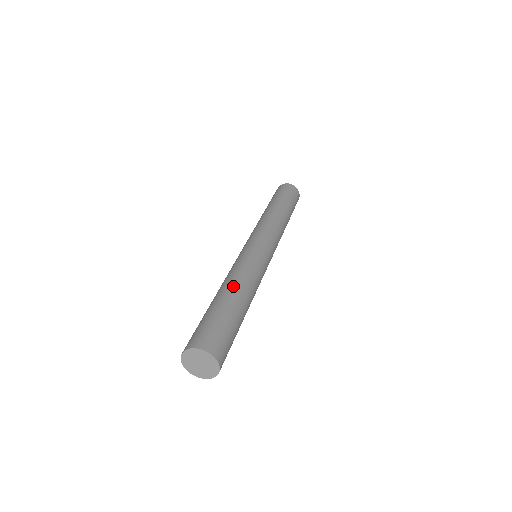
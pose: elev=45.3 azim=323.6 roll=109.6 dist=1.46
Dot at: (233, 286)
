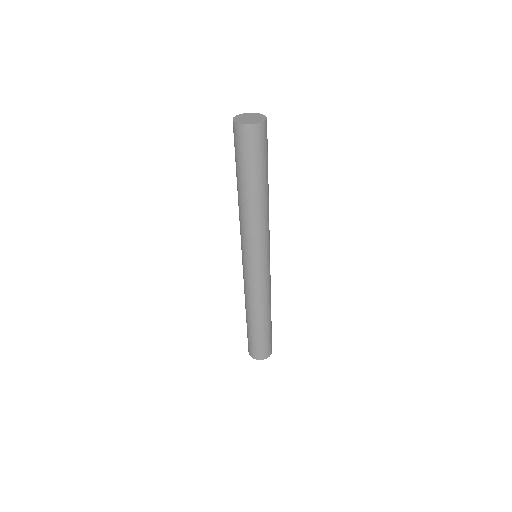
Dot at: occluded
